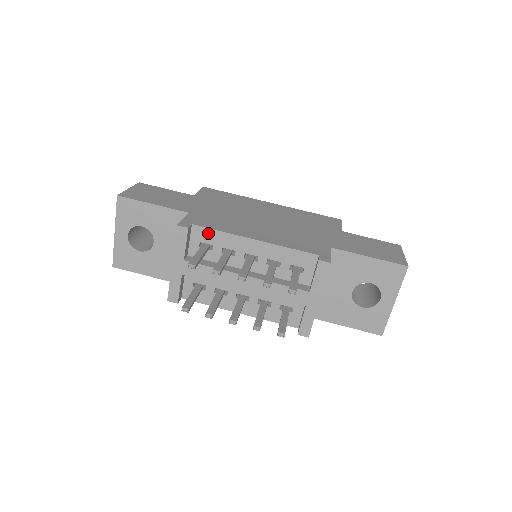
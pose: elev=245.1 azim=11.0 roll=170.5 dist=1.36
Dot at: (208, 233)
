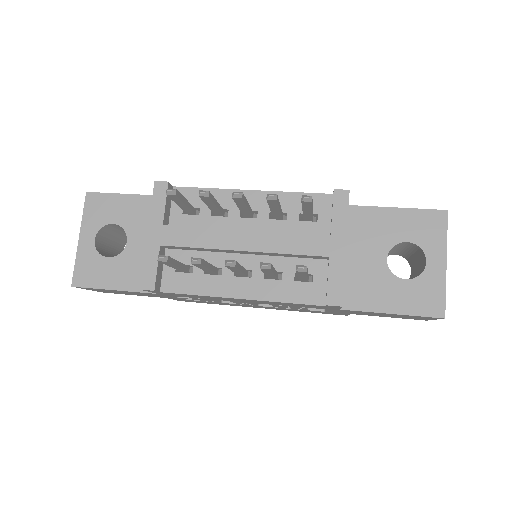
Dot at: (193, 194)
